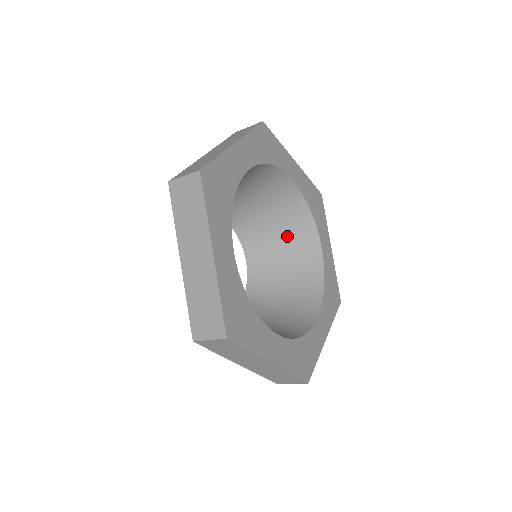
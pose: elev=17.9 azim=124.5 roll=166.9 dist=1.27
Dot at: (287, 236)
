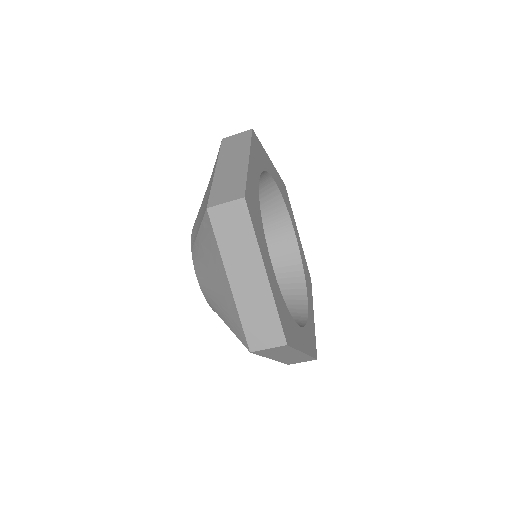
Dot at: occluded
